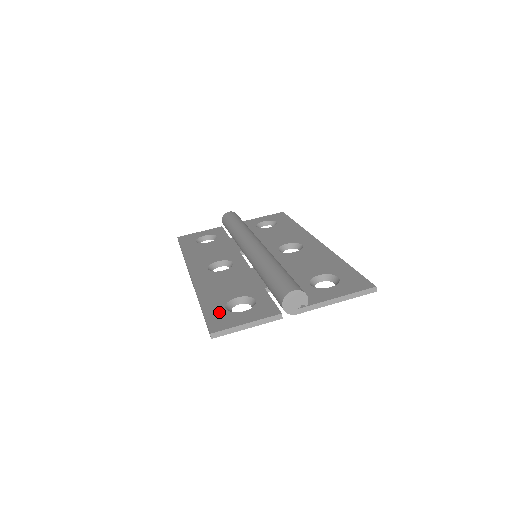
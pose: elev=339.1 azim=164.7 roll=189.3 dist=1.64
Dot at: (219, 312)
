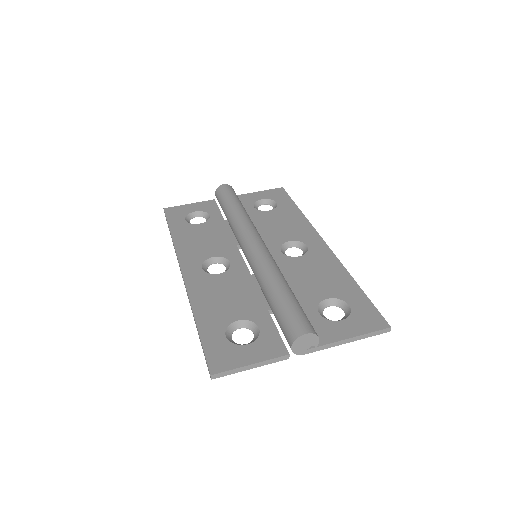
Dot at: (219, 342)
